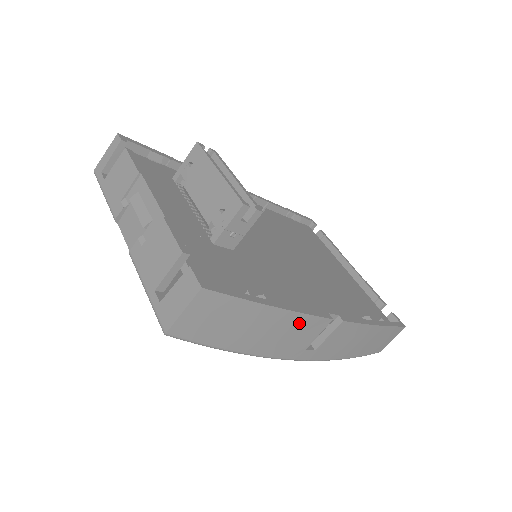
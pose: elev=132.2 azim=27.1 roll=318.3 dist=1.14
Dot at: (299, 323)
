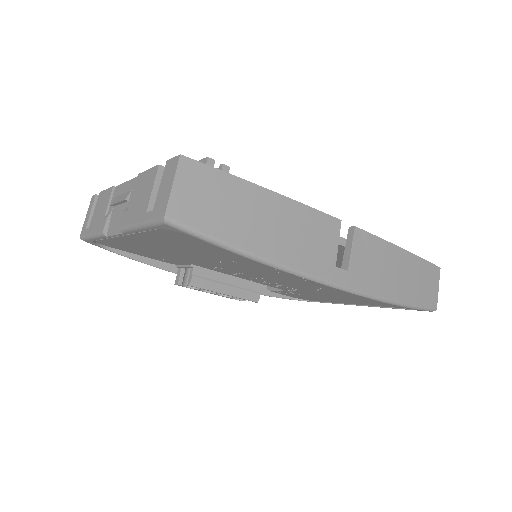
Dot at: (306, 219)
